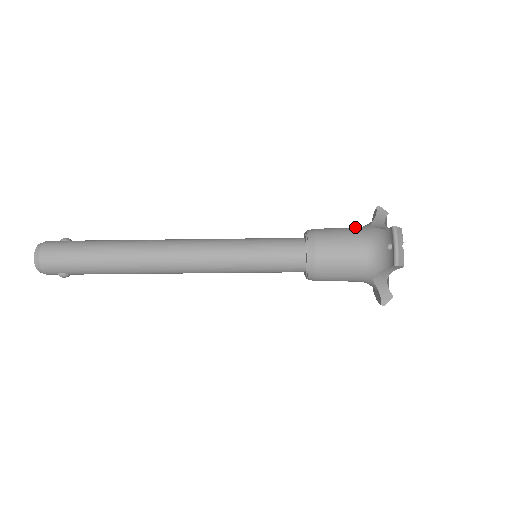
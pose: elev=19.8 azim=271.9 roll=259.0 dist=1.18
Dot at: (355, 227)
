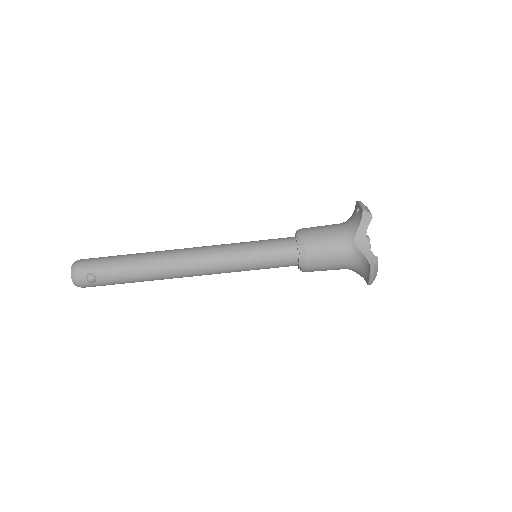
Dot at: occluded
